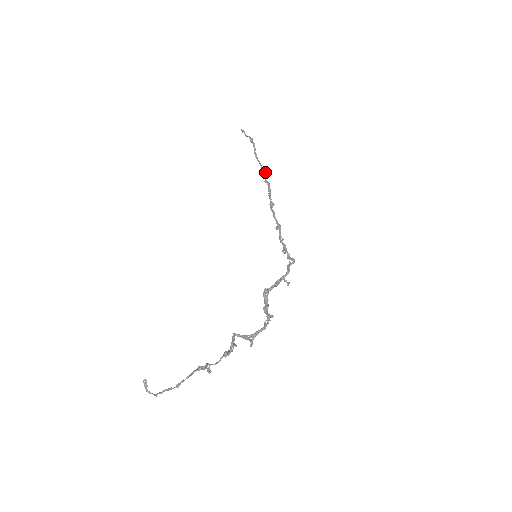
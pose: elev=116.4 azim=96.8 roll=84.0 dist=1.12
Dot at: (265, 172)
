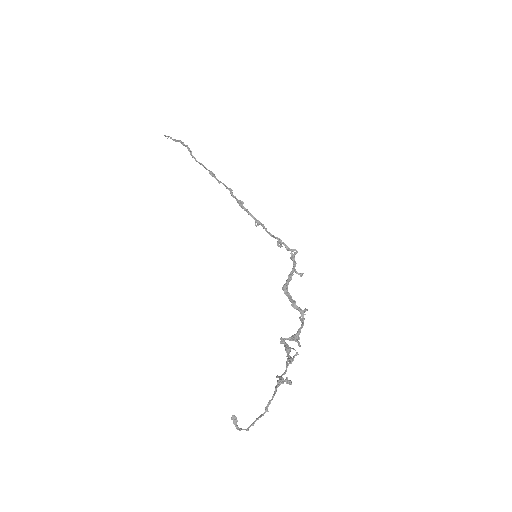
Dot at: (213, 173)
